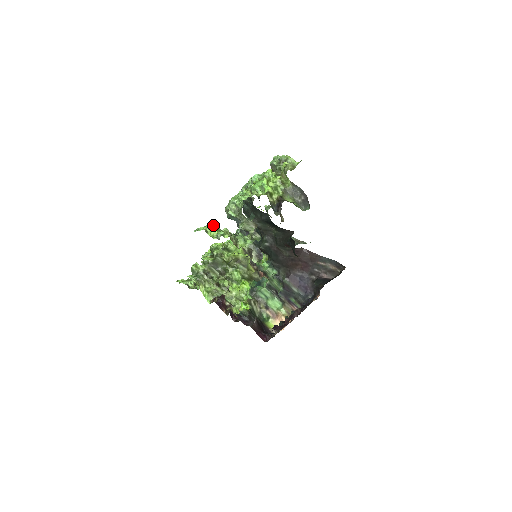
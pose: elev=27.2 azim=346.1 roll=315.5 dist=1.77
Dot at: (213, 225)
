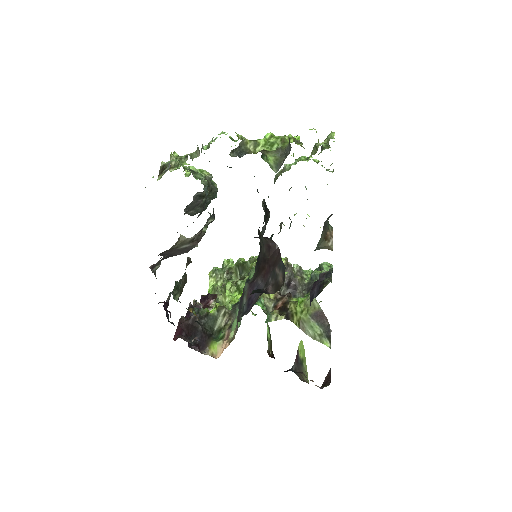
Dot at: (204, 171)
